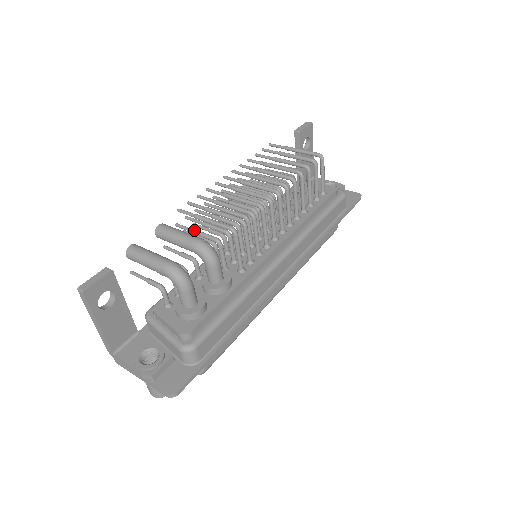
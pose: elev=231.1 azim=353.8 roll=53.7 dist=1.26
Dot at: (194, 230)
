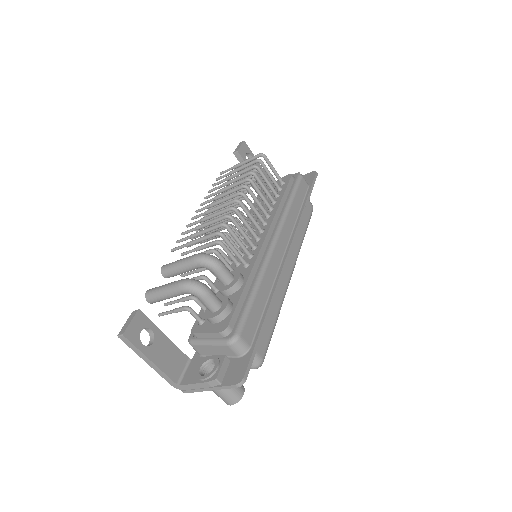
Dot at: occluded
